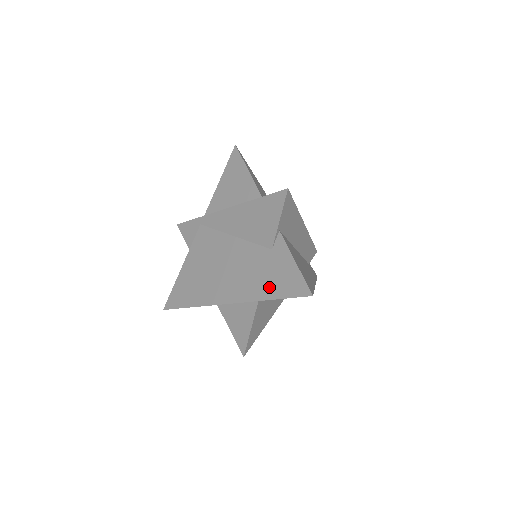
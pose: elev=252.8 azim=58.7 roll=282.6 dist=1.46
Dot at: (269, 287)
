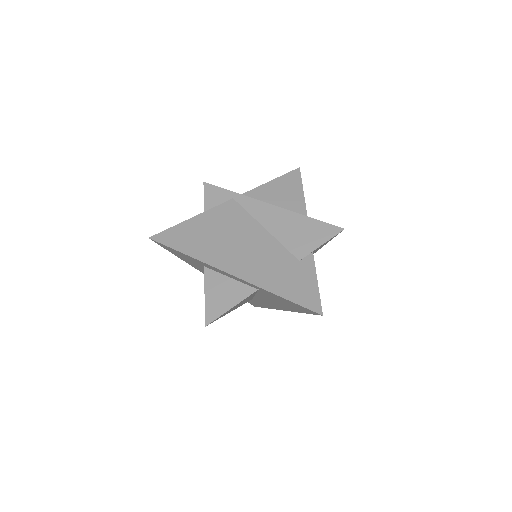
Dot at: (283, 286)
